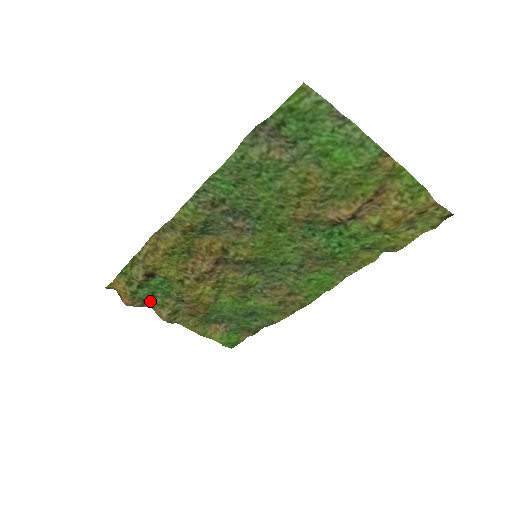
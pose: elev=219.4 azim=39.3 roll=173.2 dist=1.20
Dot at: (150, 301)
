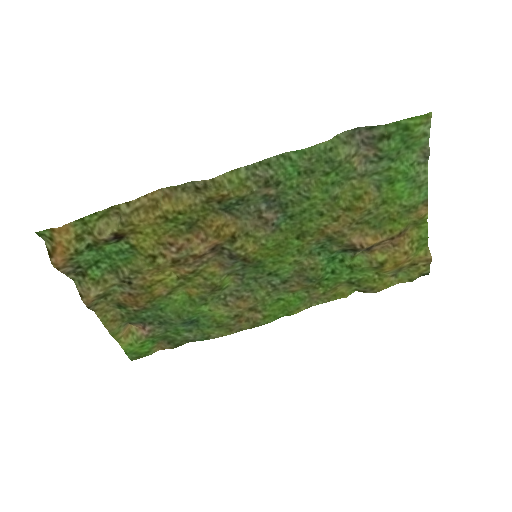
Dot at: (85, 271)
